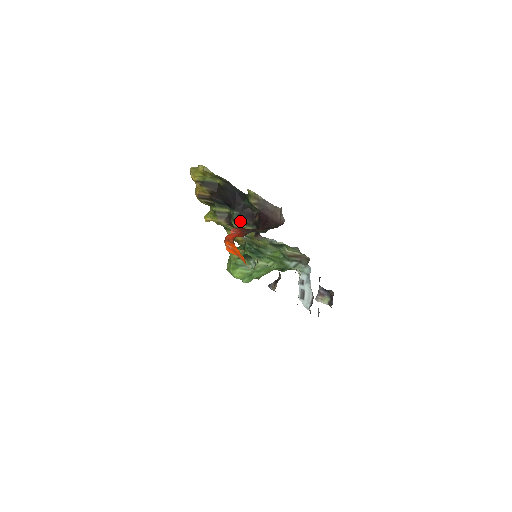
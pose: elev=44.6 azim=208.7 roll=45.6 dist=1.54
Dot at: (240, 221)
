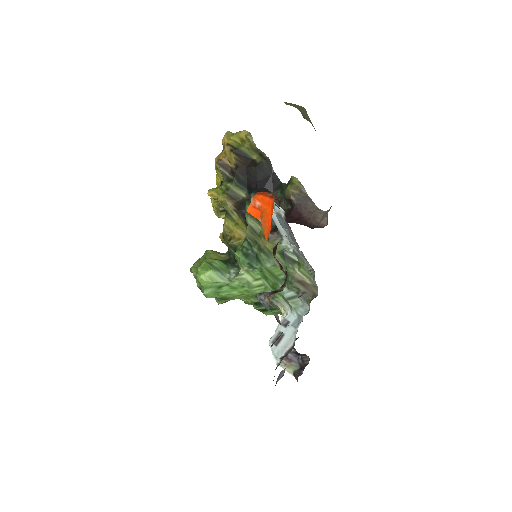
Dot at: occluded
